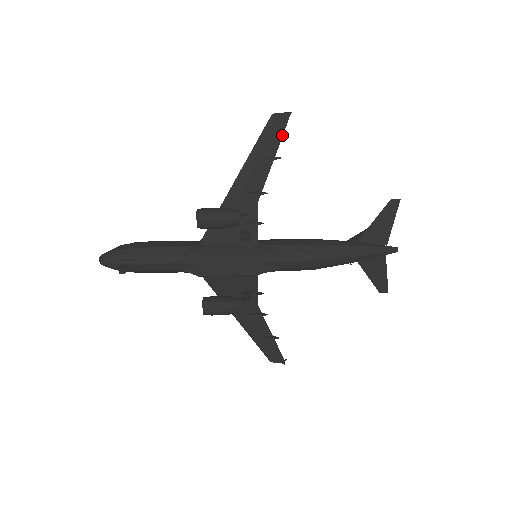
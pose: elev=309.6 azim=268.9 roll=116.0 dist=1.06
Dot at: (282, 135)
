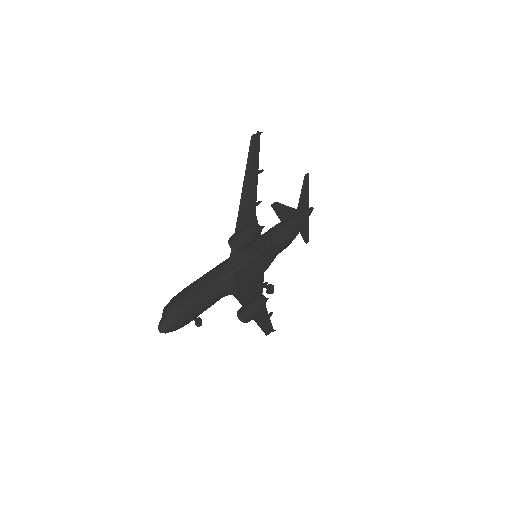
Dot at: (259, 151)
